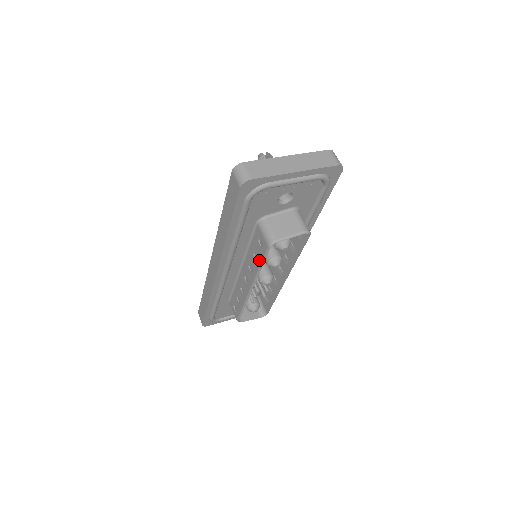
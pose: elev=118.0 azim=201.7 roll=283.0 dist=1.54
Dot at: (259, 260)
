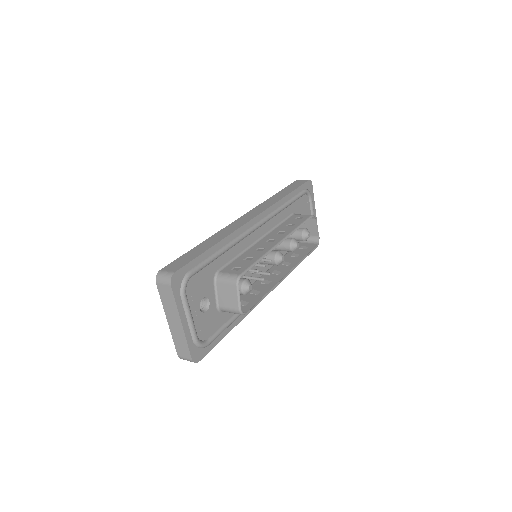
Dot at: (298, 224)
